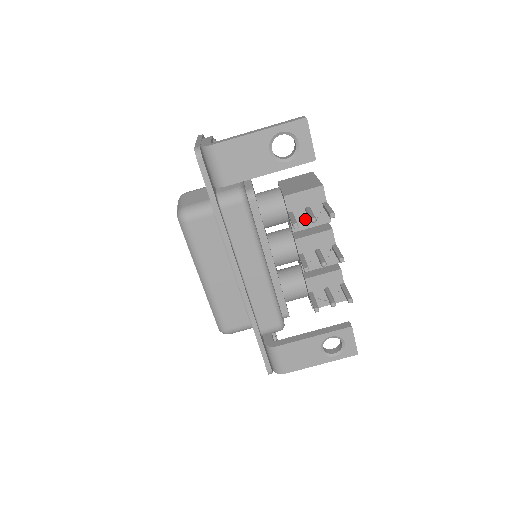
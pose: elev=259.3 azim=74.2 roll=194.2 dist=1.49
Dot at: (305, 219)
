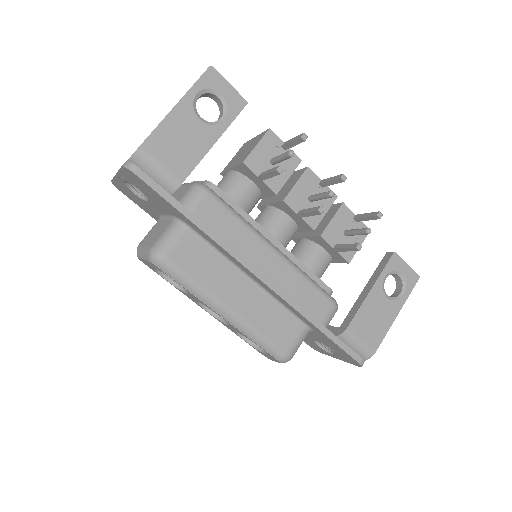
Dot at: occluded
